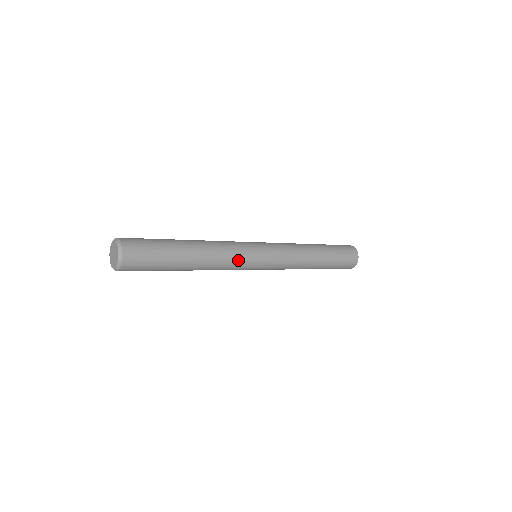
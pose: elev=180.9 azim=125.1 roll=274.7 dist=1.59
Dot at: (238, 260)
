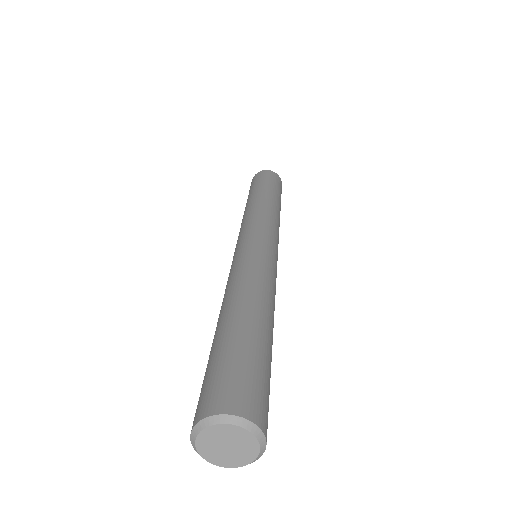
Dot at: occluded
